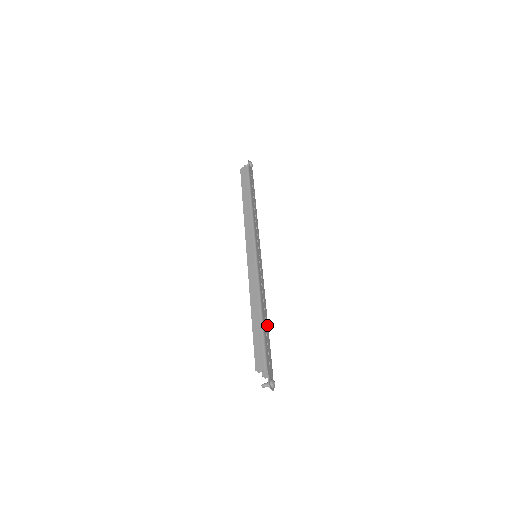
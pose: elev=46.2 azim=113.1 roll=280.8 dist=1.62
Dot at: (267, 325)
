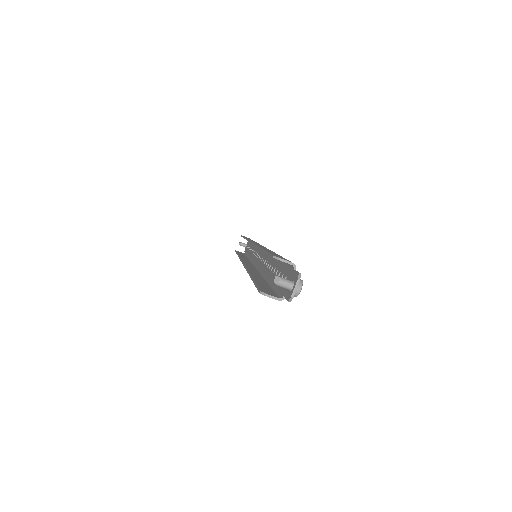
Dot at: (272, 277)
